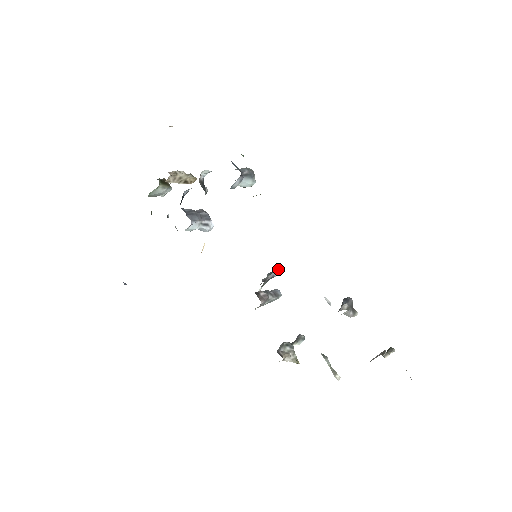
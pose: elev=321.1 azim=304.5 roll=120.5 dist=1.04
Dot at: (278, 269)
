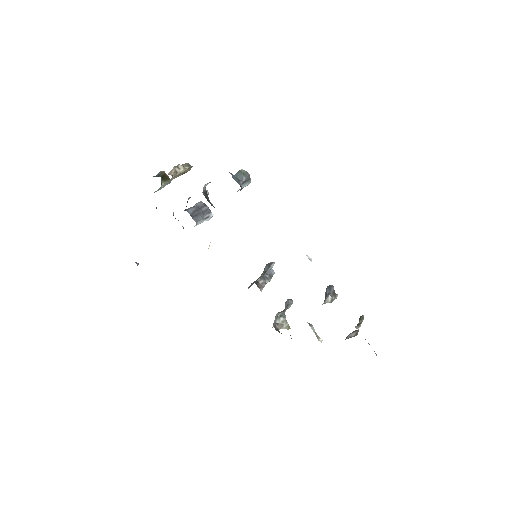
Dot at: (274, 263)
